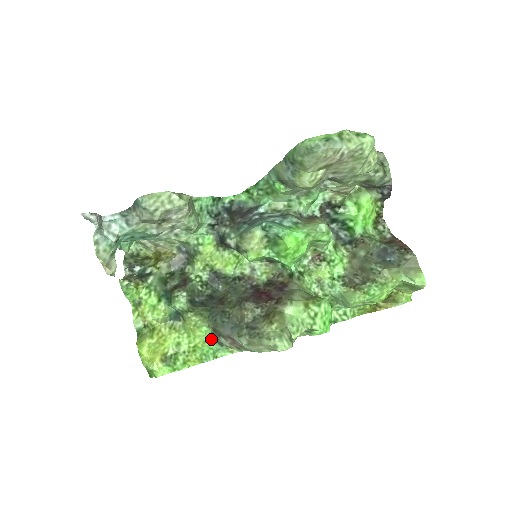
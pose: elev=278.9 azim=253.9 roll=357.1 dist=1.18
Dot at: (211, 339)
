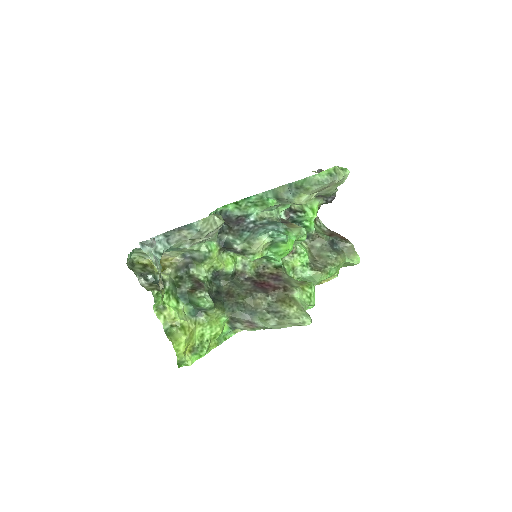
Dot at: (225, 326)
